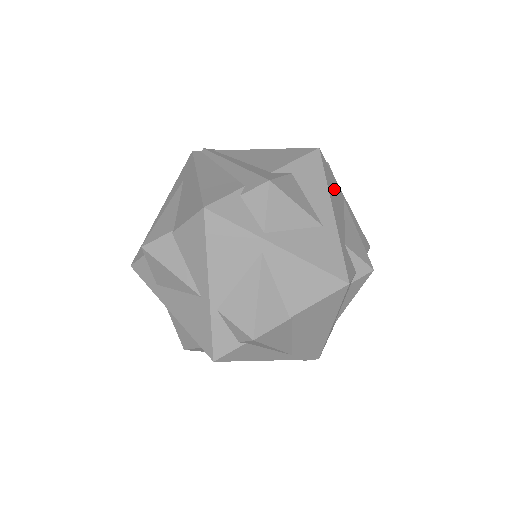
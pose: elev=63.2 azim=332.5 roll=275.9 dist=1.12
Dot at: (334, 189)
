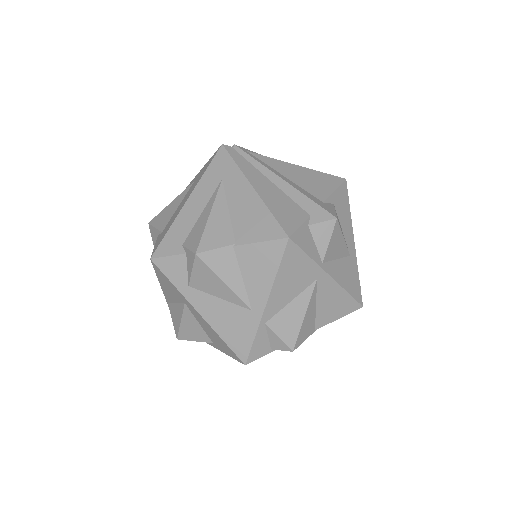
Dot at: occluded
